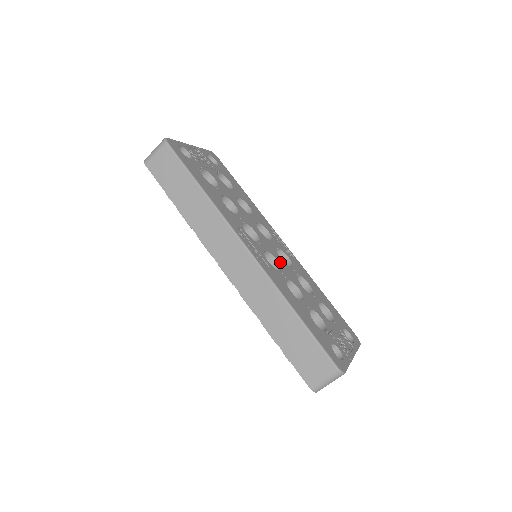
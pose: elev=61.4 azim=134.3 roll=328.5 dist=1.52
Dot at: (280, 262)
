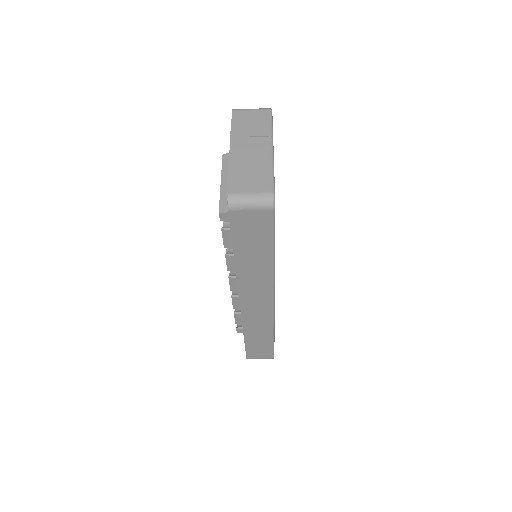
Dot at: occluded
